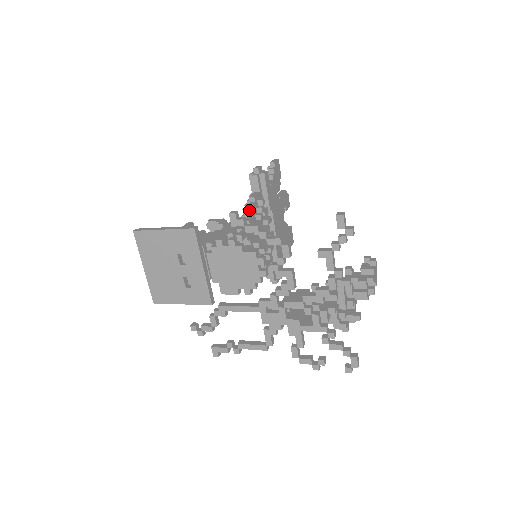
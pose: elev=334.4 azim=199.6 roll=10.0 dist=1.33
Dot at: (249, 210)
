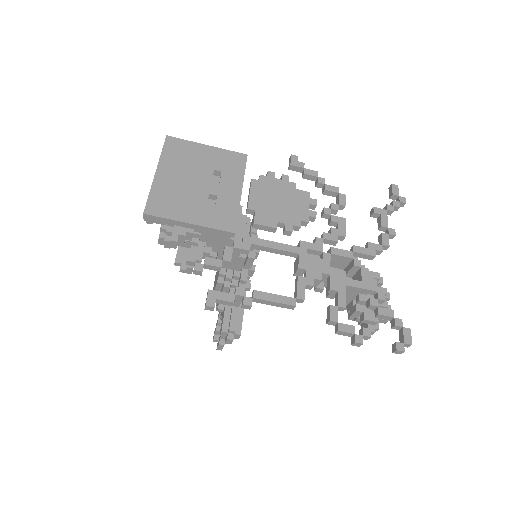
Dot at: occluded
